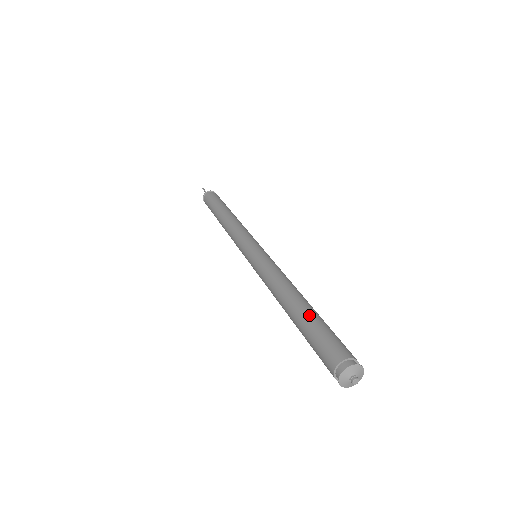
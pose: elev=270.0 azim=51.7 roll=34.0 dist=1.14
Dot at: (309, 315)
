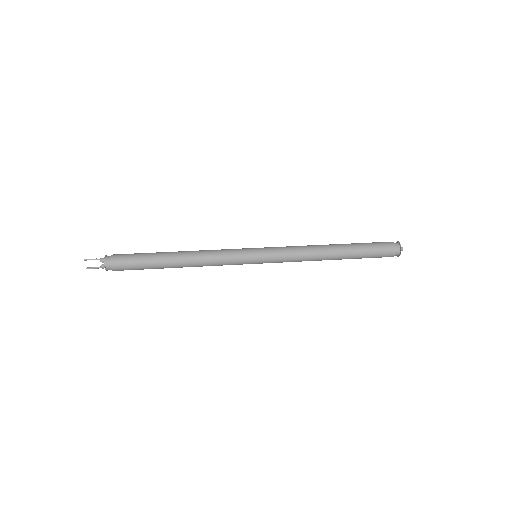
Dot at: (353, 243)
